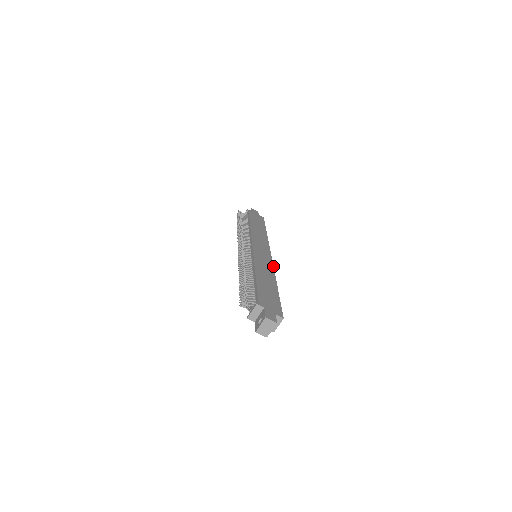
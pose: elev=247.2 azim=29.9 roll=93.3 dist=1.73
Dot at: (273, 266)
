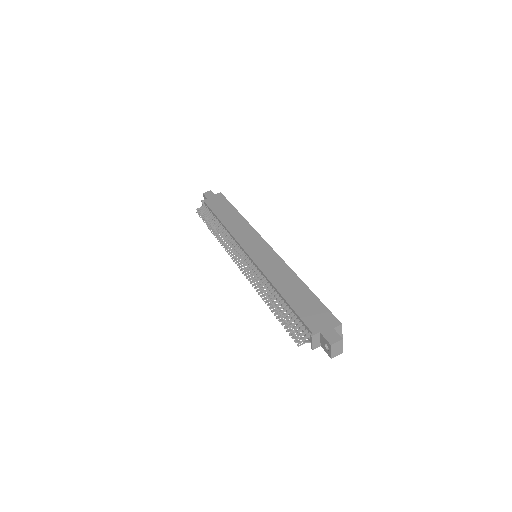
Dot at: (280, 258)
